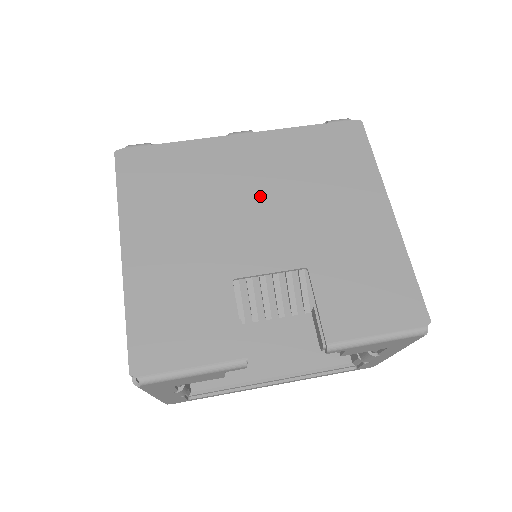
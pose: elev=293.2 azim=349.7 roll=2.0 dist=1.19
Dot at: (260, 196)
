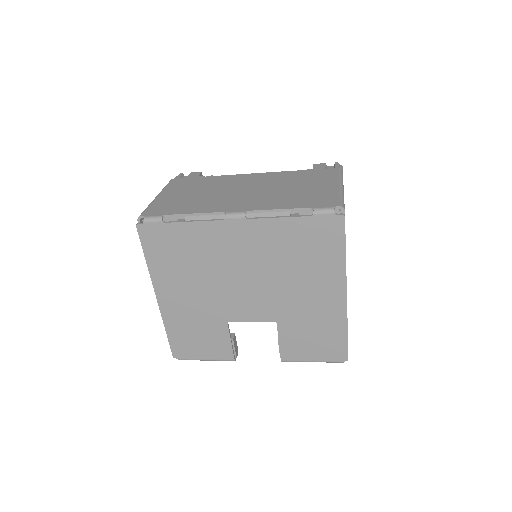
Dot at: (248, 272)
